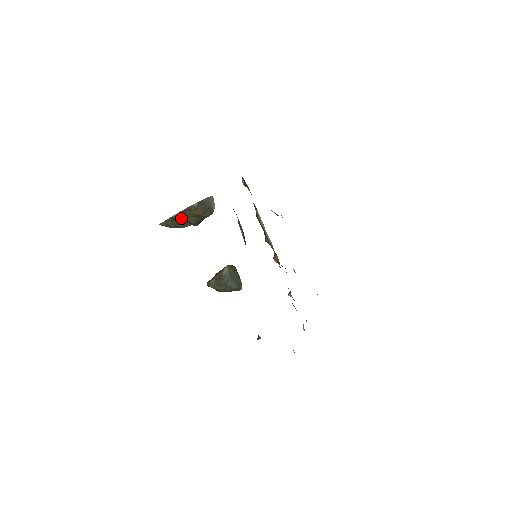
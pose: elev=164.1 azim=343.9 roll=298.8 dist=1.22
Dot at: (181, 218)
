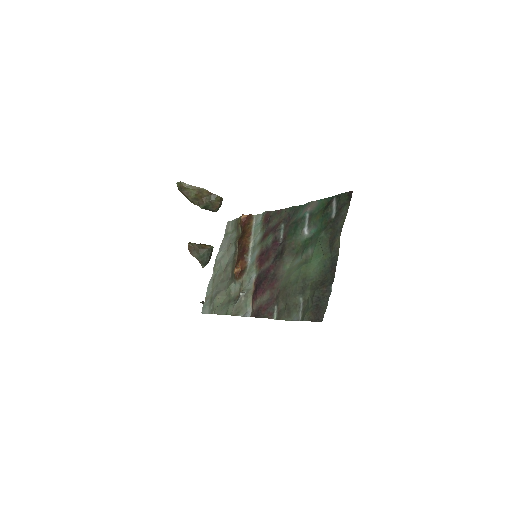
Dot at: (204, 195)
